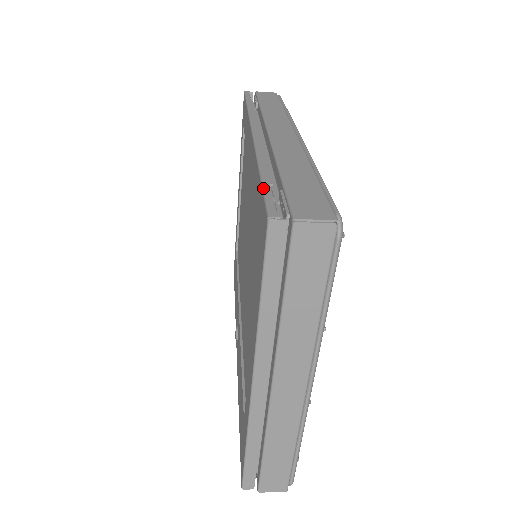
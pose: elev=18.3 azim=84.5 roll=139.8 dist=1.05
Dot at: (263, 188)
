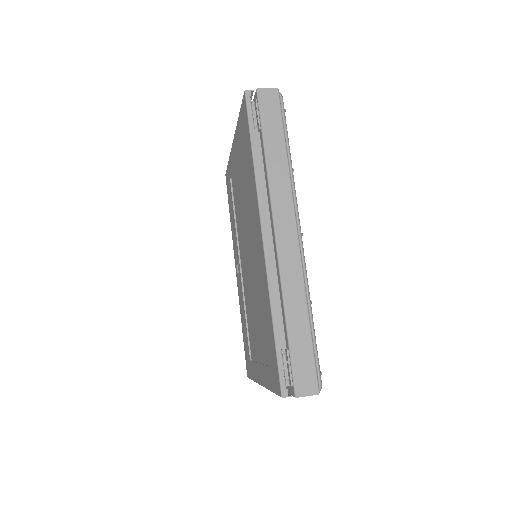
Dot at: (277, 356)
